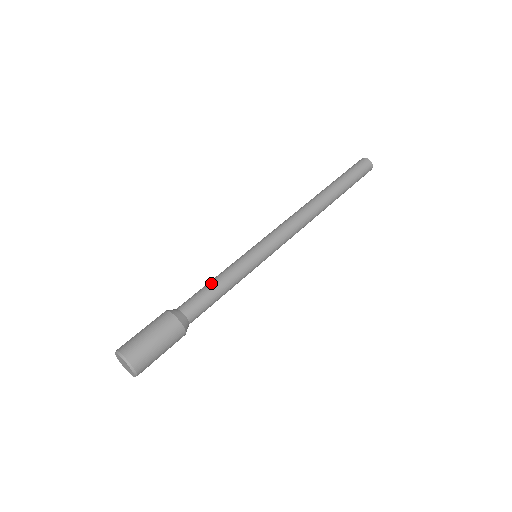
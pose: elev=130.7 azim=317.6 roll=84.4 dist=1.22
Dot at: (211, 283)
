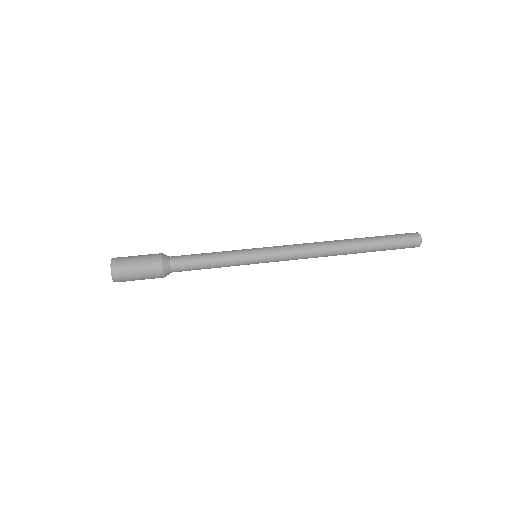
Dot at: occluded
